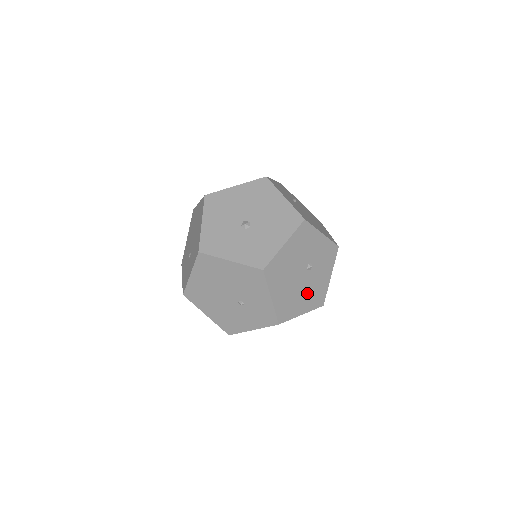
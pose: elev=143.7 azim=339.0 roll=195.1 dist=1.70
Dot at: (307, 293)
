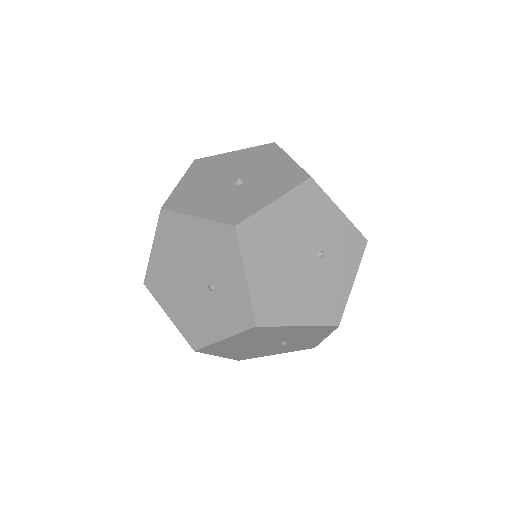
Dot at: occluded
